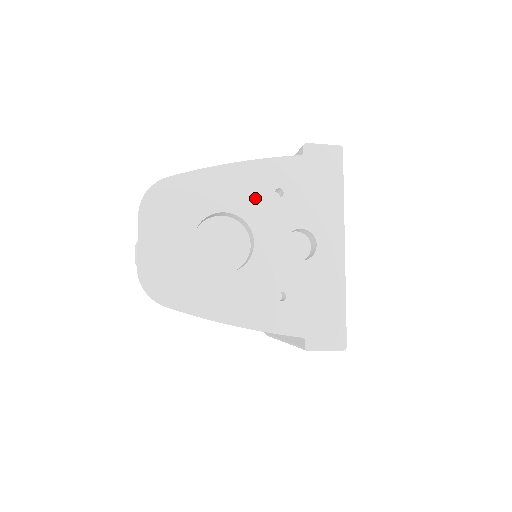
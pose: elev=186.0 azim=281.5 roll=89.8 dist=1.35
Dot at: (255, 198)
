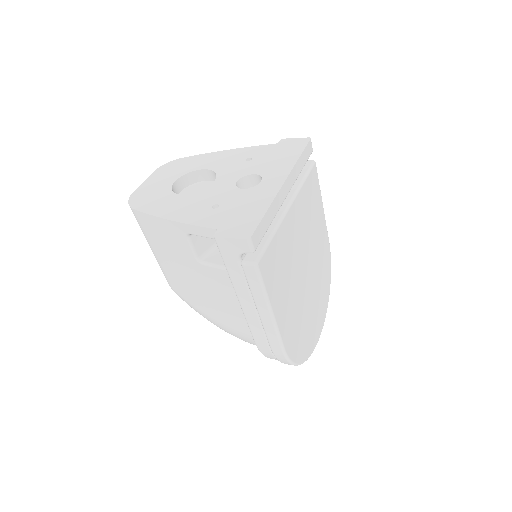
Dot at: (230, 163)
